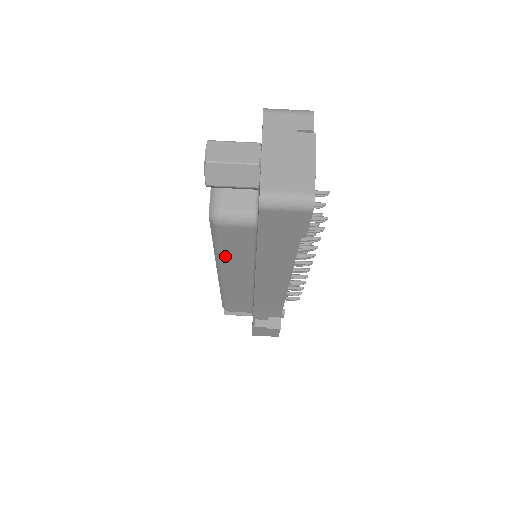
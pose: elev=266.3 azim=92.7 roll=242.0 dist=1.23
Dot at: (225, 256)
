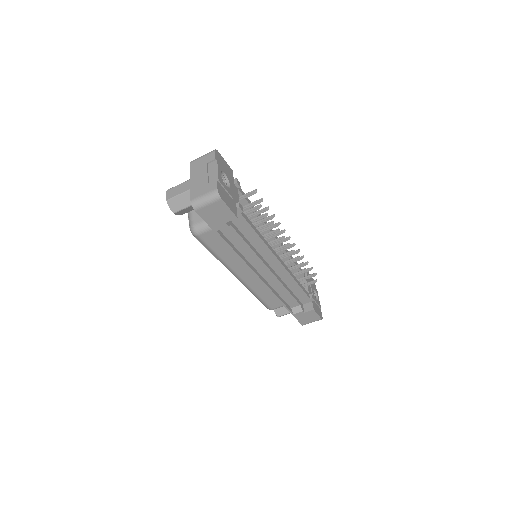
Dot at: (222, 258)
